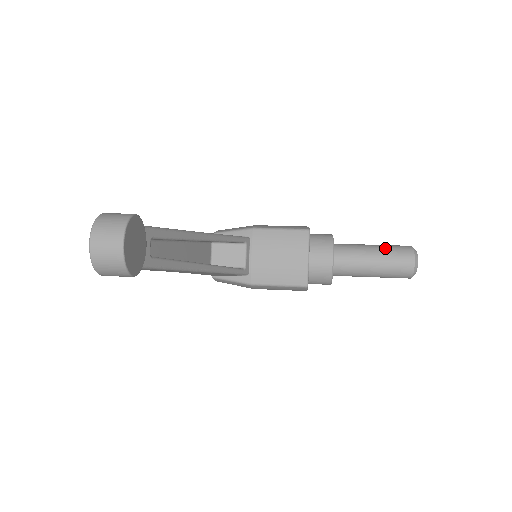
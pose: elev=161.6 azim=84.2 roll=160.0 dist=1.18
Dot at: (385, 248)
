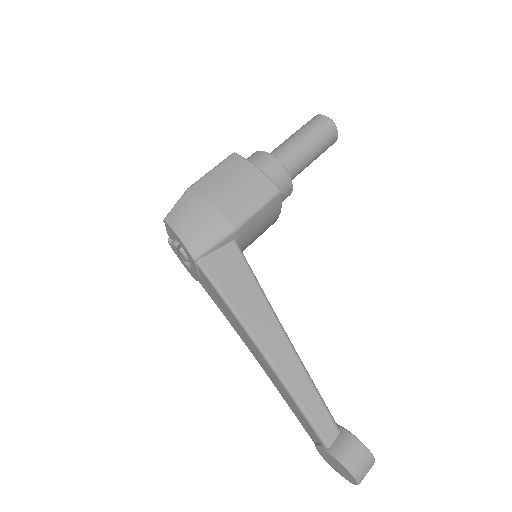
Dot at: (318, 142)
